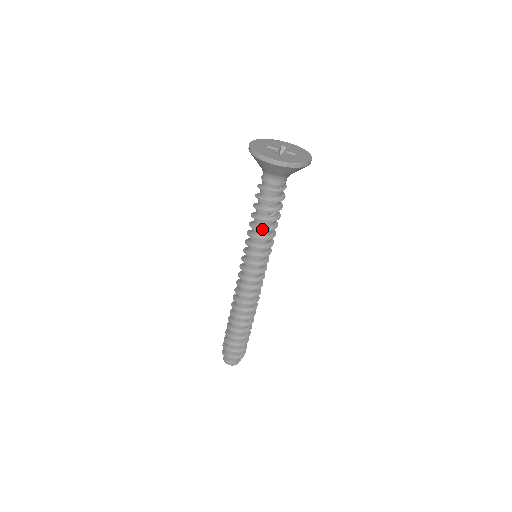
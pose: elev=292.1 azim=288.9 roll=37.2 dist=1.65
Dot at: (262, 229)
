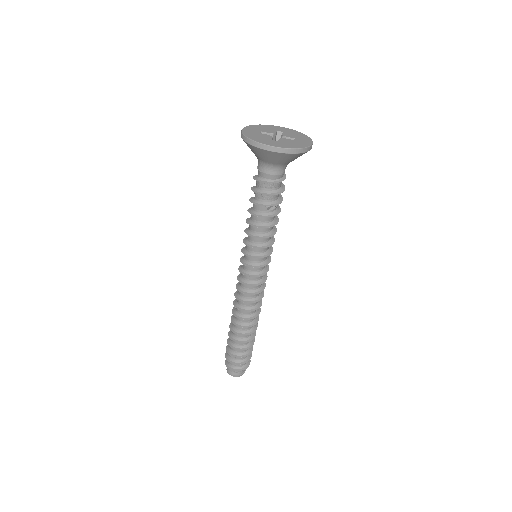
Dot at: (262, 226)
